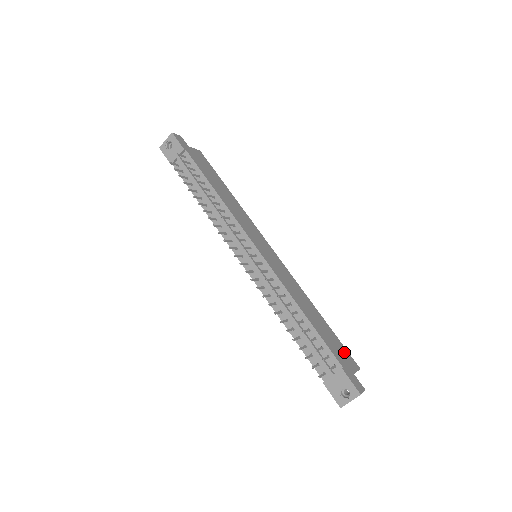
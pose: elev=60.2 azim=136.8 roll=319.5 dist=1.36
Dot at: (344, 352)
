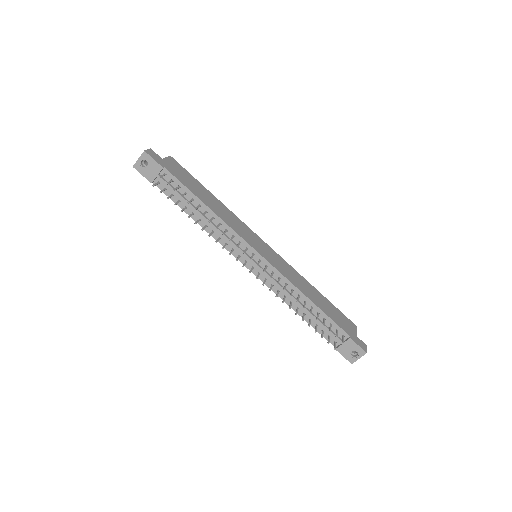
Dot at: (344, 318)
